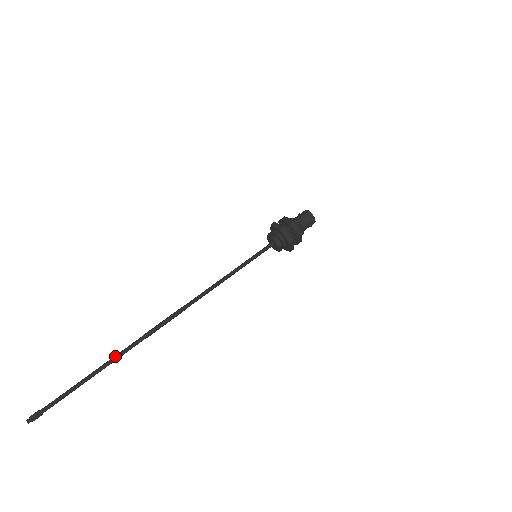
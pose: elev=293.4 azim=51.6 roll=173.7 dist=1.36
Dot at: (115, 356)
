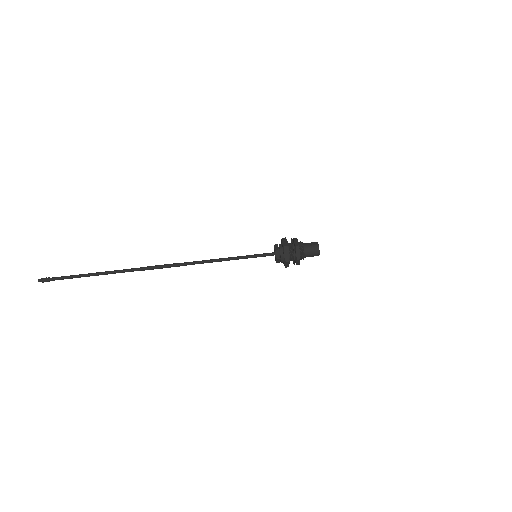
Dot at: (115, 272)
